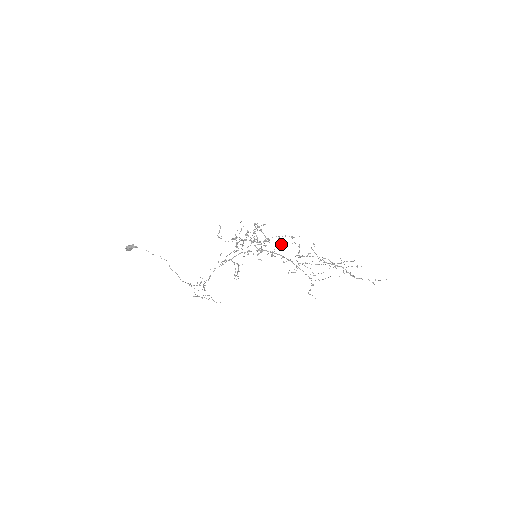
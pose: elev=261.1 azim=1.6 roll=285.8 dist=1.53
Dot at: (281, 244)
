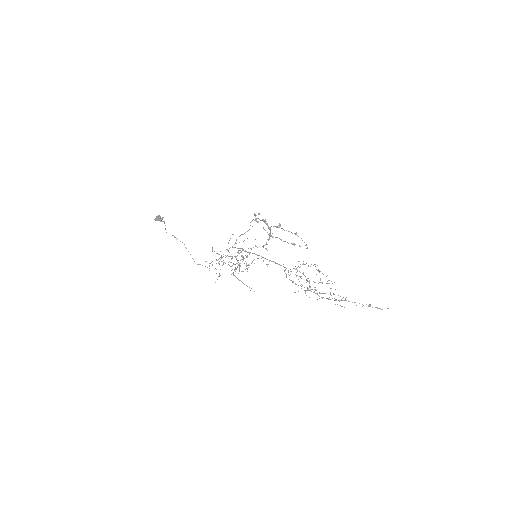
Dot at: (292, 233)
